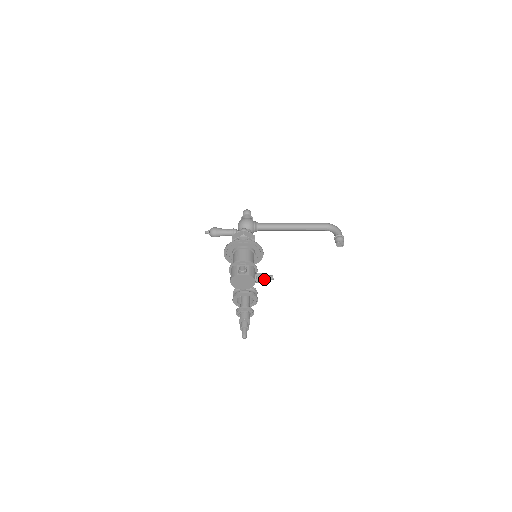
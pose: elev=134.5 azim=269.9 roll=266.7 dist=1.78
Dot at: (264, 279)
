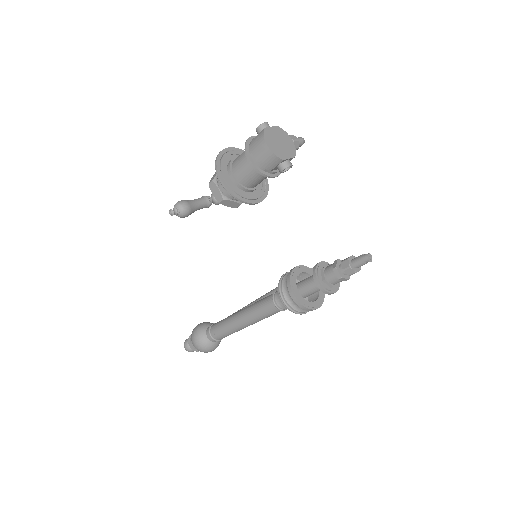
Dot at: (296, 139)
